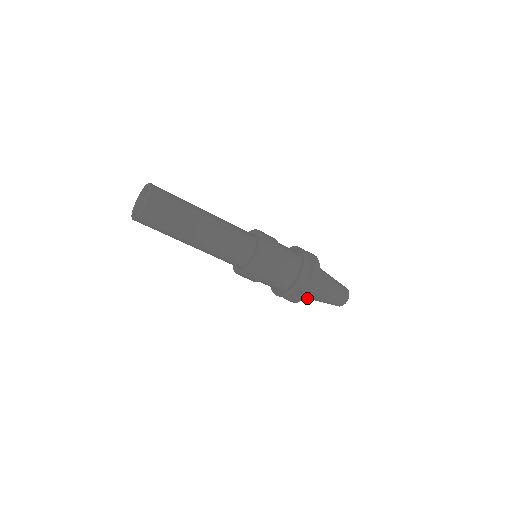
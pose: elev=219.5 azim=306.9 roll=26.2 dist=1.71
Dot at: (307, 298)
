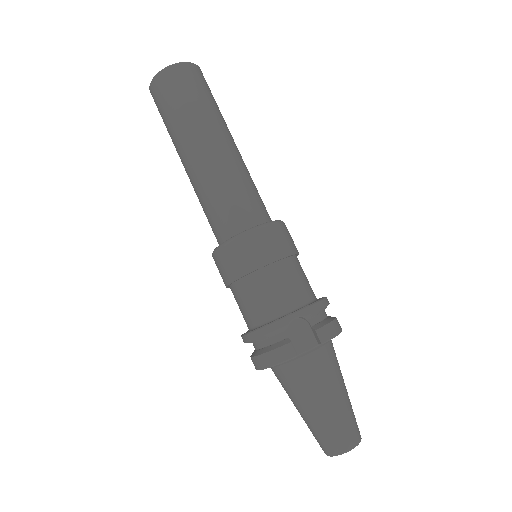
Dot at: (290, 384)
